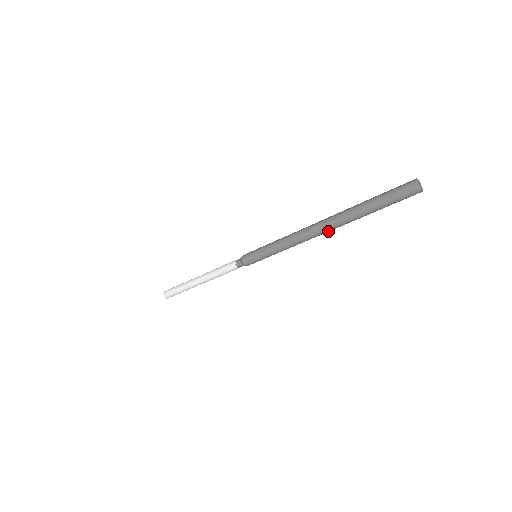
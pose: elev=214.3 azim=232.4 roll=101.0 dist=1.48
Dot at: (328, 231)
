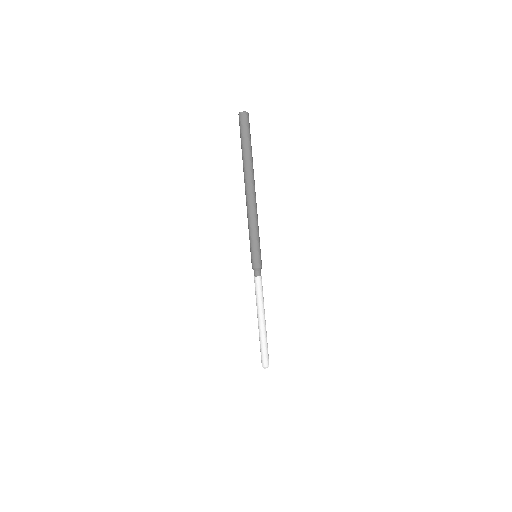
Dot at: (253, 186)
